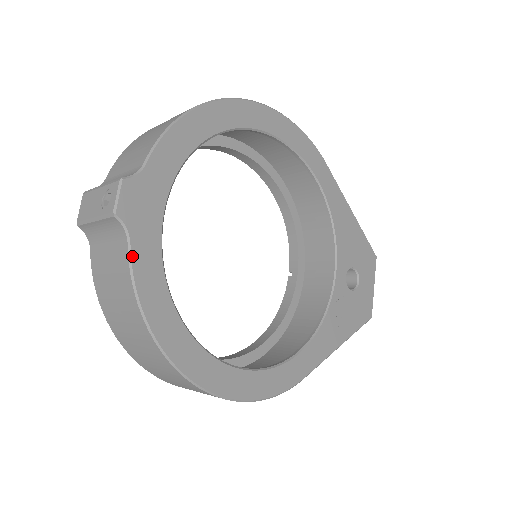
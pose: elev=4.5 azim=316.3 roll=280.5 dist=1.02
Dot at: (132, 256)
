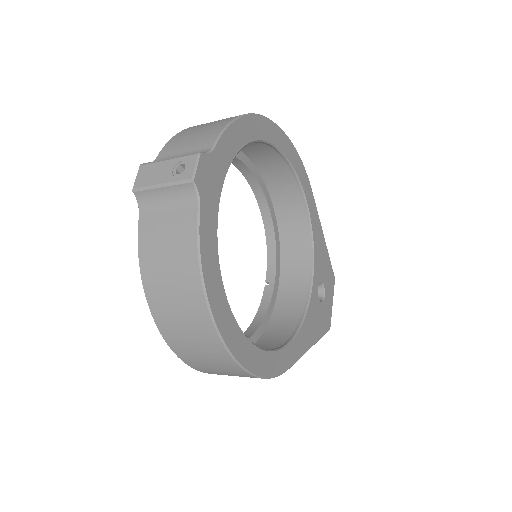
Dot at: (200, 220)
